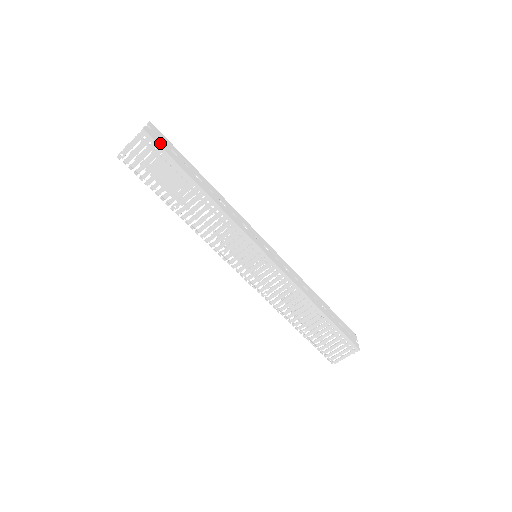
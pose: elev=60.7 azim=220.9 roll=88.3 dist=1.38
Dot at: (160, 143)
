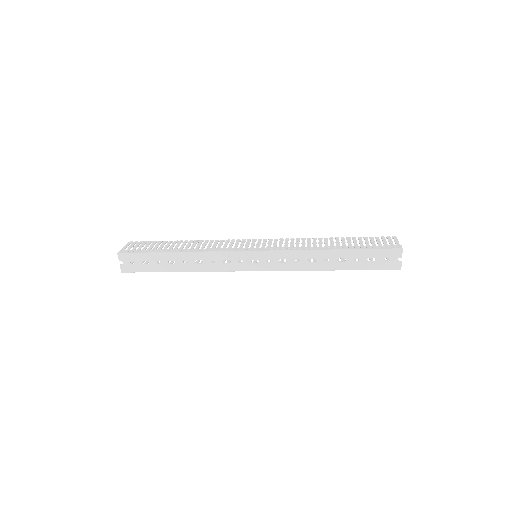
Dot at: (135, 269)
